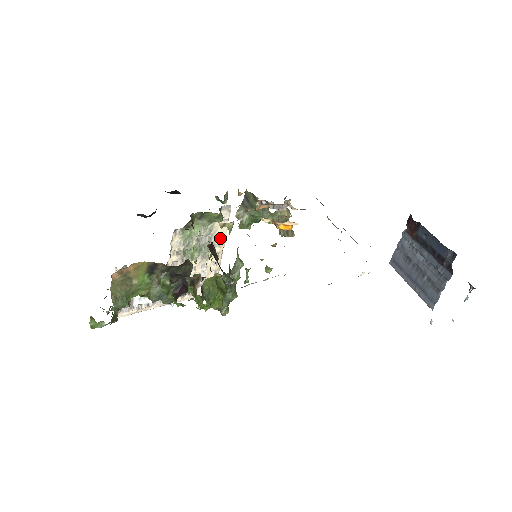
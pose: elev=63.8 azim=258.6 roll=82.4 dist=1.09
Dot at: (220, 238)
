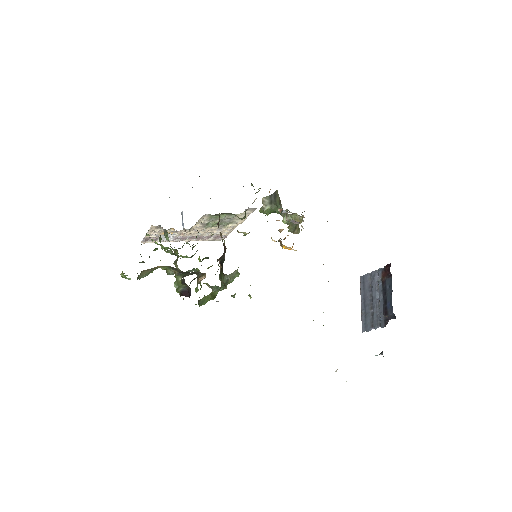
Dot at: (239, 220)
